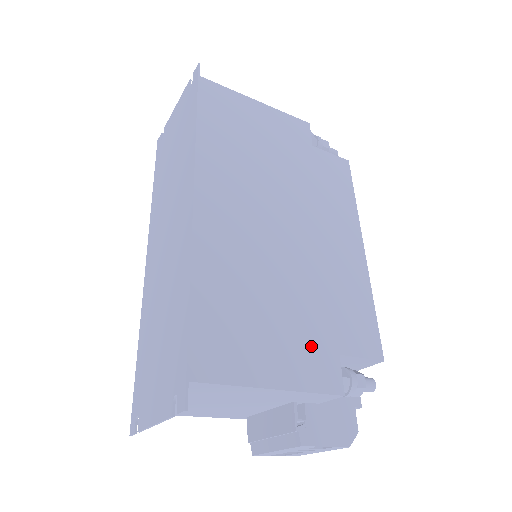
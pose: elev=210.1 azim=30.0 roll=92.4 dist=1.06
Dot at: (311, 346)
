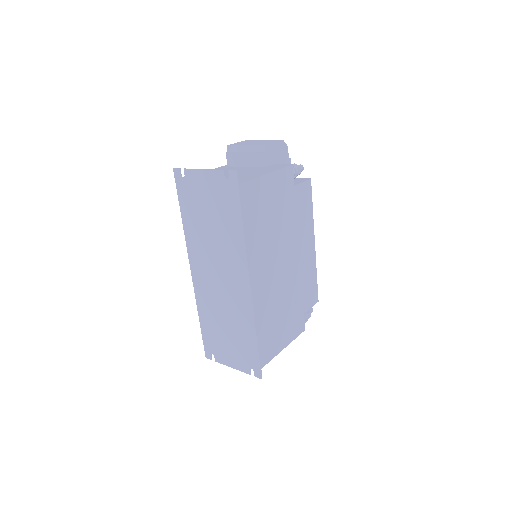
Dot at: (295, 319)
